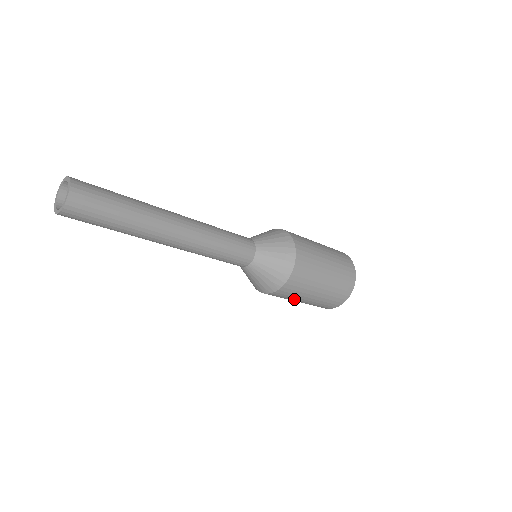
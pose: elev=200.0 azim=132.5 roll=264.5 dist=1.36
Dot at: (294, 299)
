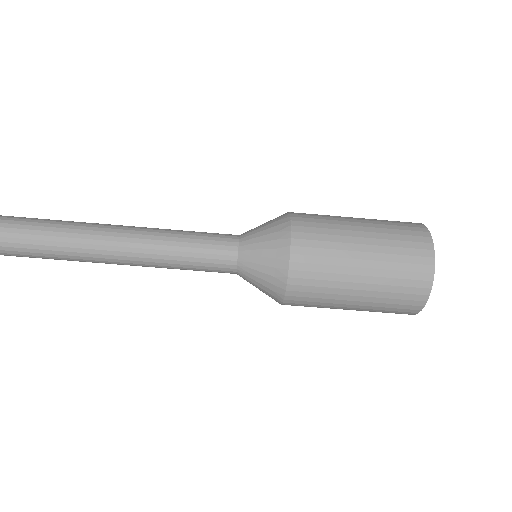
Dot at: (330, 307)
